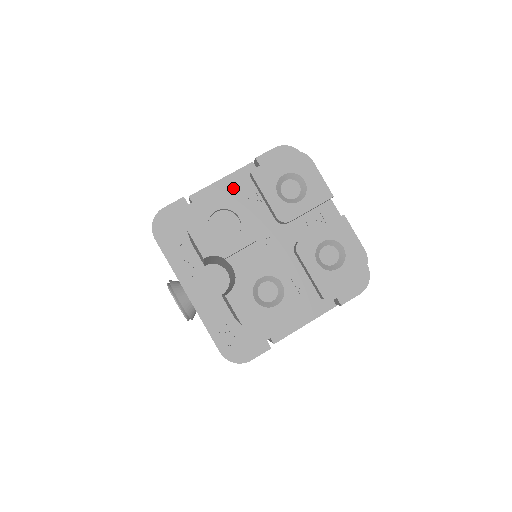
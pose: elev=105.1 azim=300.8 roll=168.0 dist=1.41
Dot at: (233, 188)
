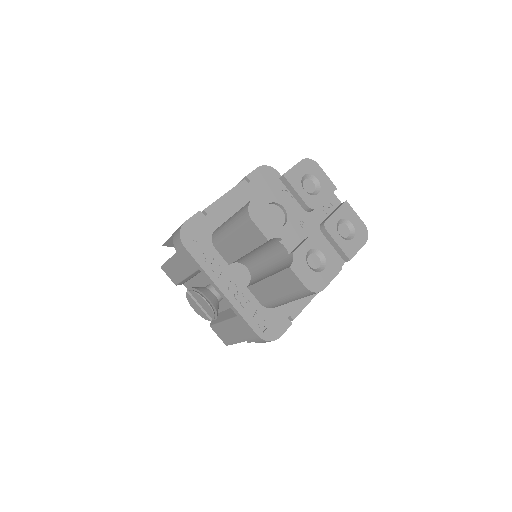
Dot at: (275, 187)
